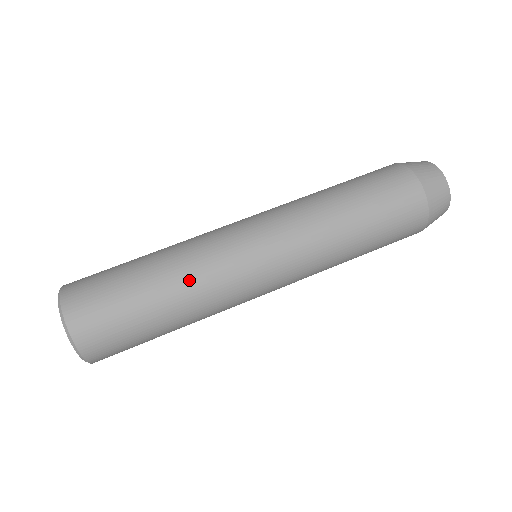
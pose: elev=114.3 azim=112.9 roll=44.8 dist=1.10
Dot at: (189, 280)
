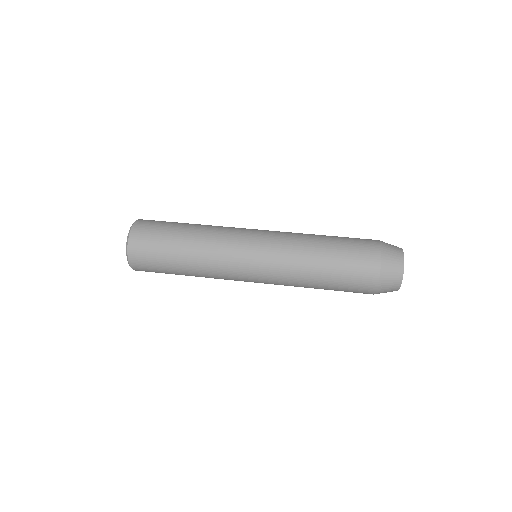
Dot at: (210, 226)
